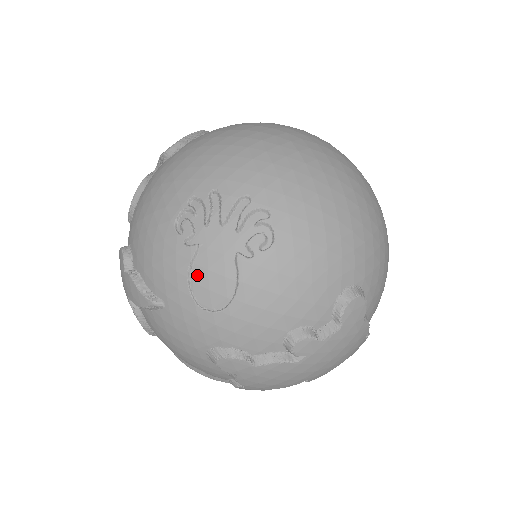
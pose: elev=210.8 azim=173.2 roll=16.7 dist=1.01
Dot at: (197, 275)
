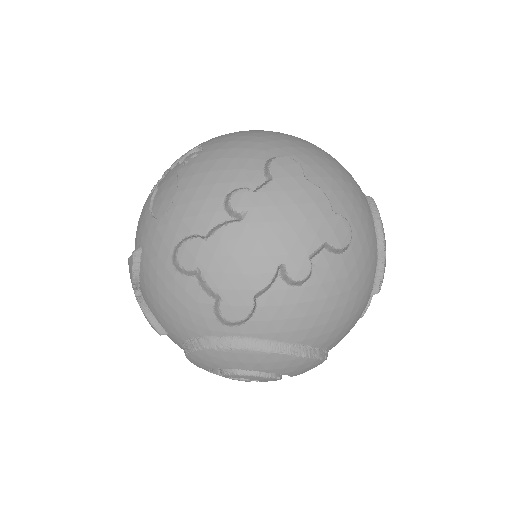
Dot at: (155, 202)
